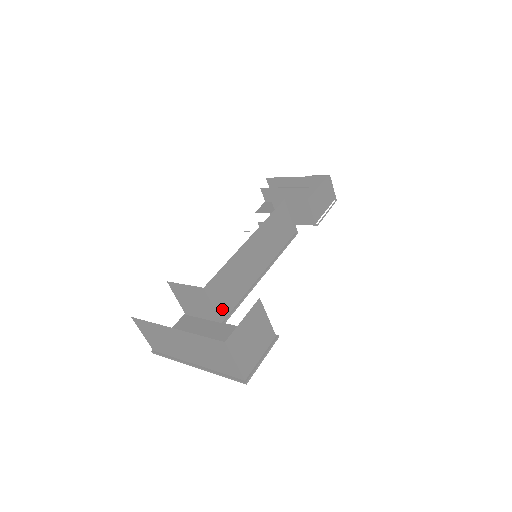
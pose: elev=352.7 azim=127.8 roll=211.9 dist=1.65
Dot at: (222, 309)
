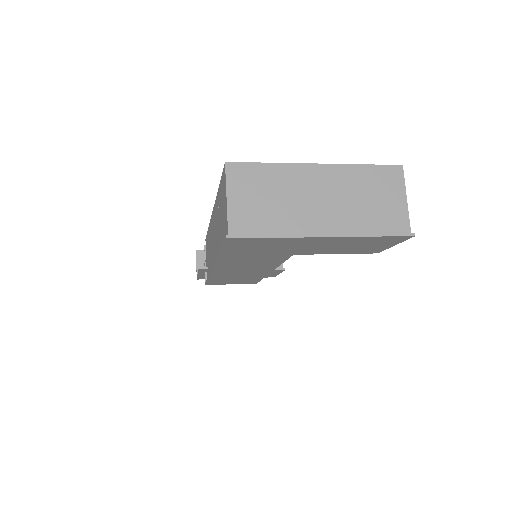
Dot at: occluded
